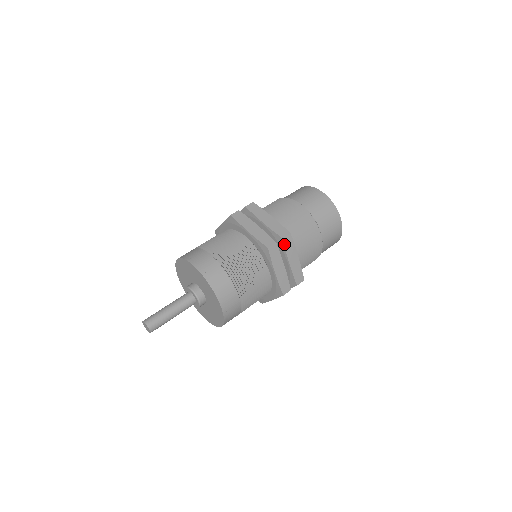
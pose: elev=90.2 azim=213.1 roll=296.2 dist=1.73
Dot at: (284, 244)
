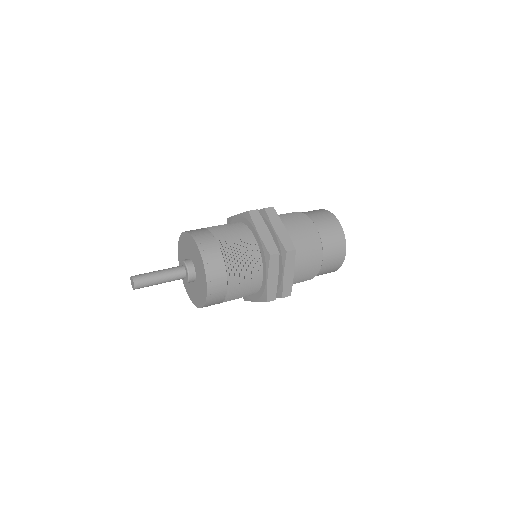
Dot at: (267, 213)
